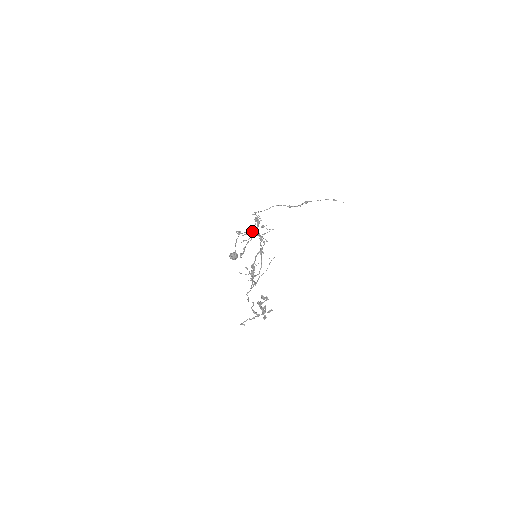
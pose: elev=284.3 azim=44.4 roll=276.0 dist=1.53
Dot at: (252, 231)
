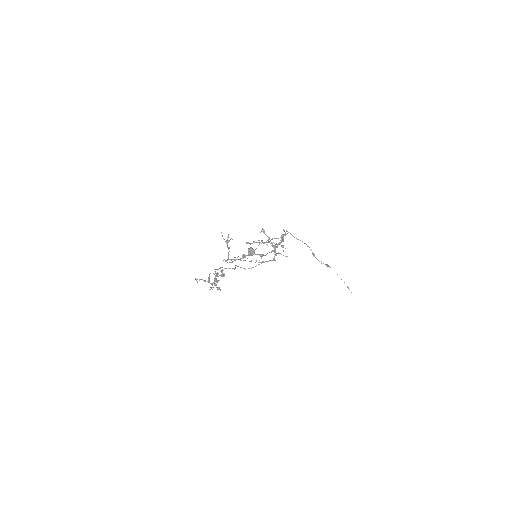
Dot at: (272, 239)
